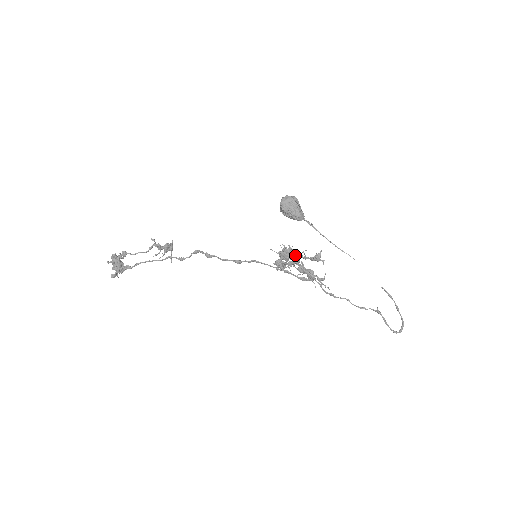
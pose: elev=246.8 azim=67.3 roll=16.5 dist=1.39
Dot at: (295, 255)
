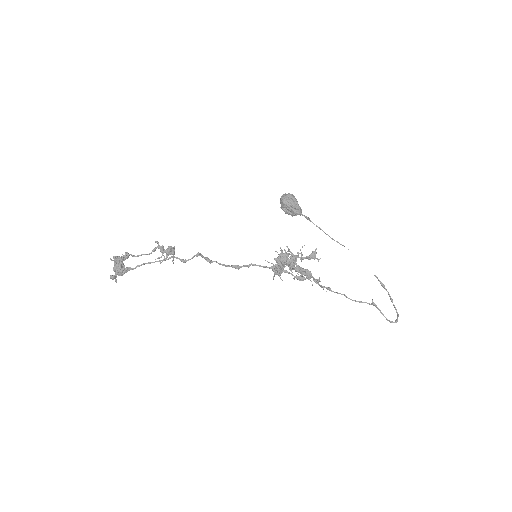
Dot at: (292, 254)
